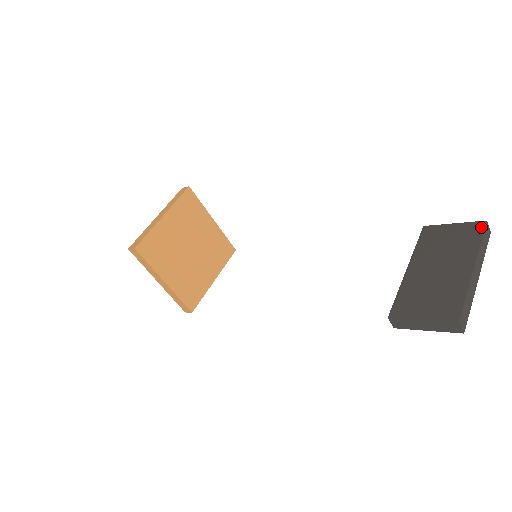
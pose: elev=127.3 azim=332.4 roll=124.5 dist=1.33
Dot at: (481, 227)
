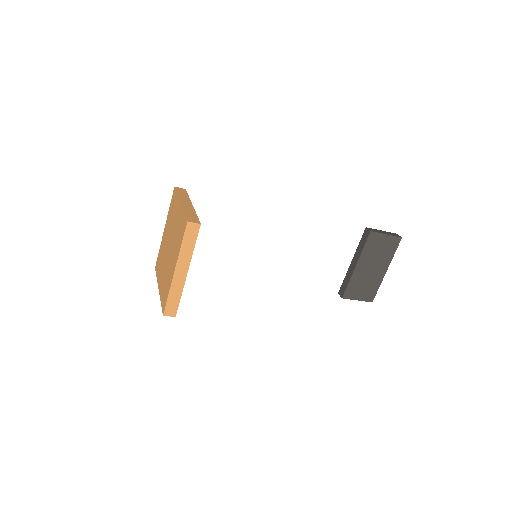
Dot at: (398, 243)
